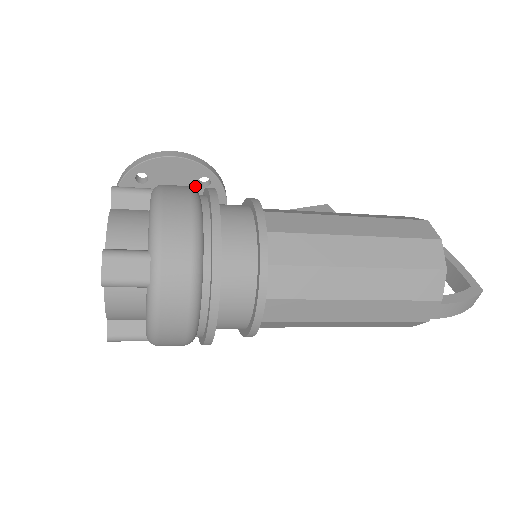
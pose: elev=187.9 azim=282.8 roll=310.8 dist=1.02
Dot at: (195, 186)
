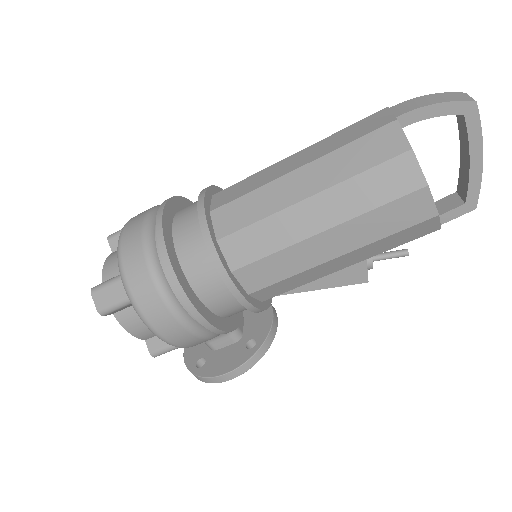
Dot at: occluded
